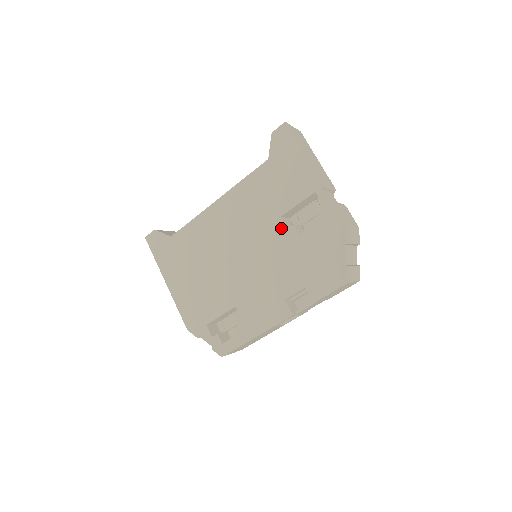
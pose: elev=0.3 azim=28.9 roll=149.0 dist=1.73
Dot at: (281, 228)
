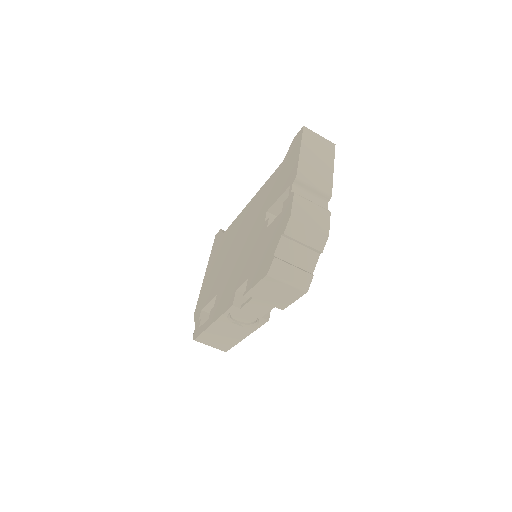
Dot at: (262, 222)
